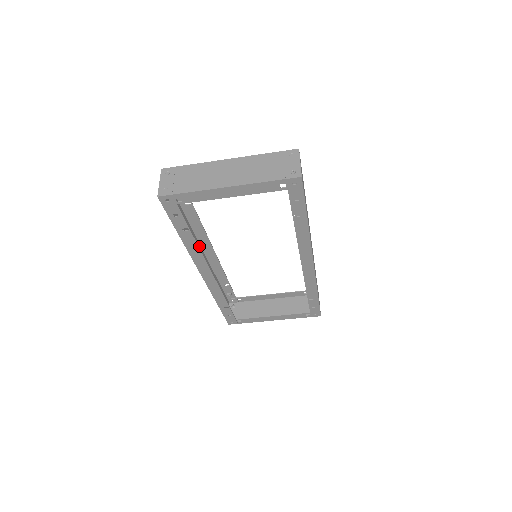
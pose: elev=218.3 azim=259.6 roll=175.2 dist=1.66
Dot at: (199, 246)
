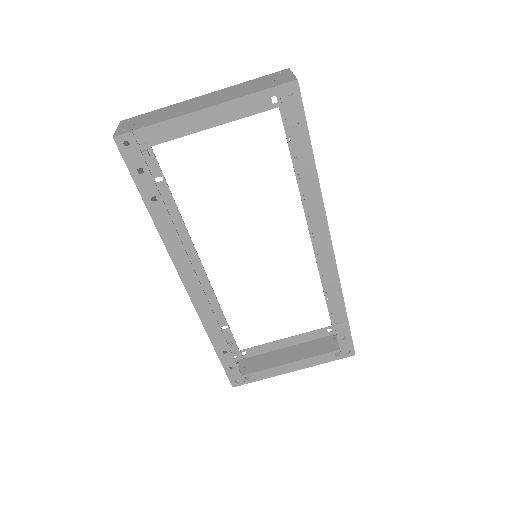
Dot at: occluded
